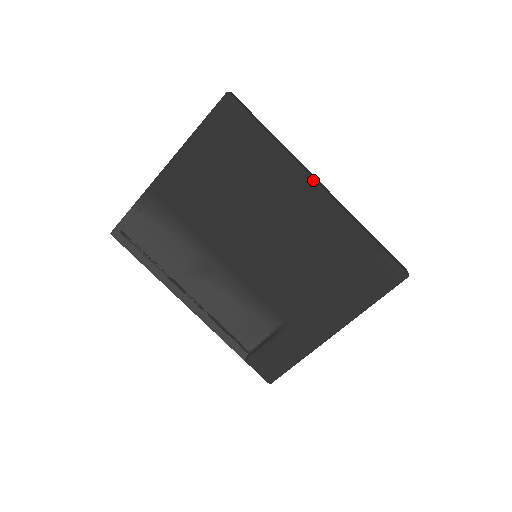
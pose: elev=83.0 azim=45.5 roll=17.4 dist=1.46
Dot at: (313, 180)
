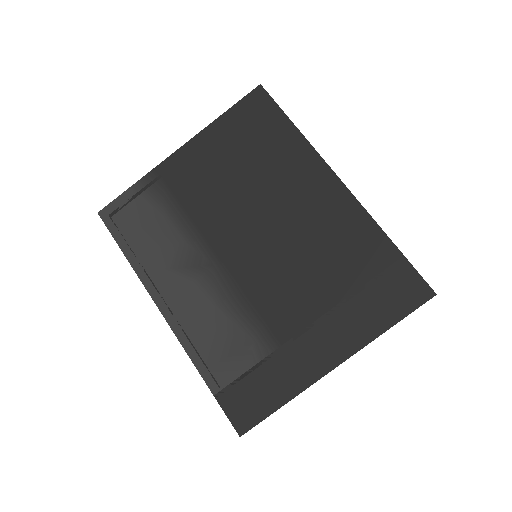
Dot at: (334, 174)
